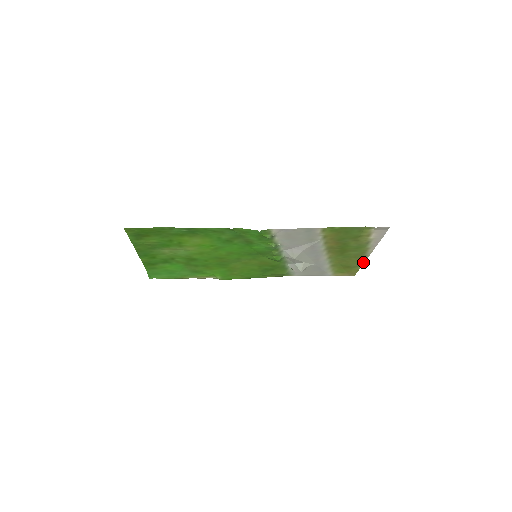
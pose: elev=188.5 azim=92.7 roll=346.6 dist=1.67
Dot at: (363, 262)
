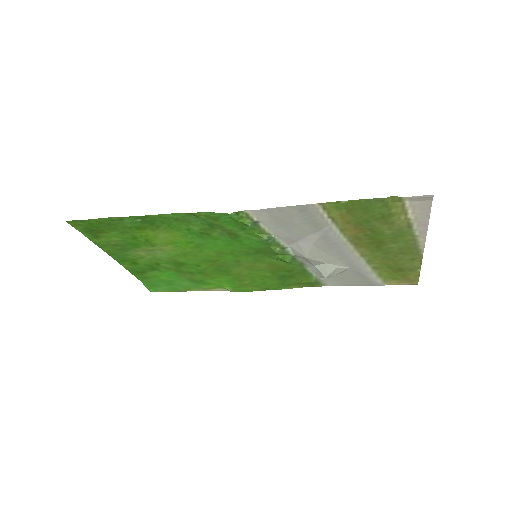
Dot at: (420, 261)
